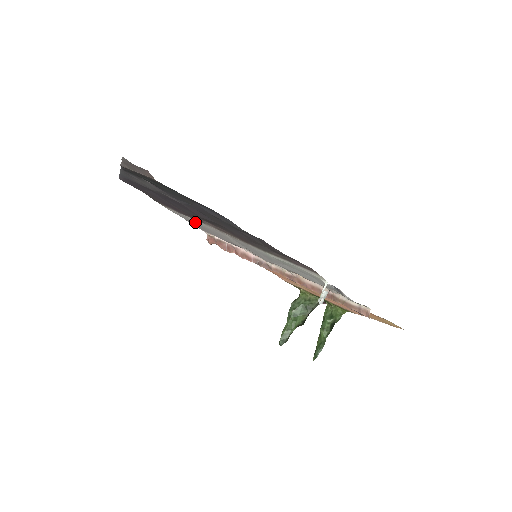
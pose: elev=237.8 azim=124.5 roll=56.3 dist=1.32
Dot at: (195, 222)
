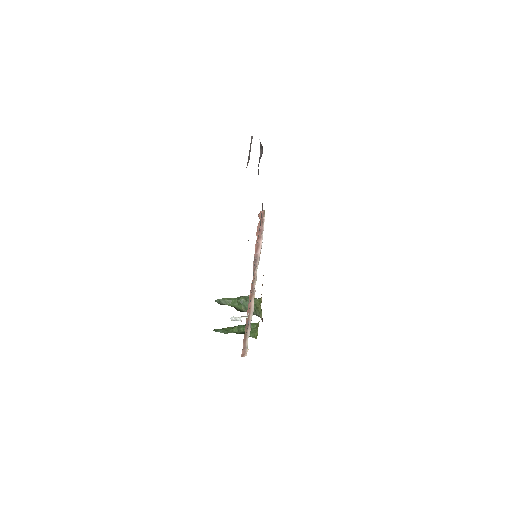
Dot at: occluded
